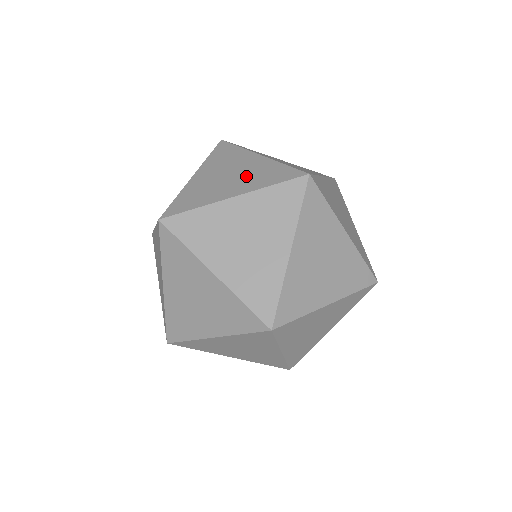
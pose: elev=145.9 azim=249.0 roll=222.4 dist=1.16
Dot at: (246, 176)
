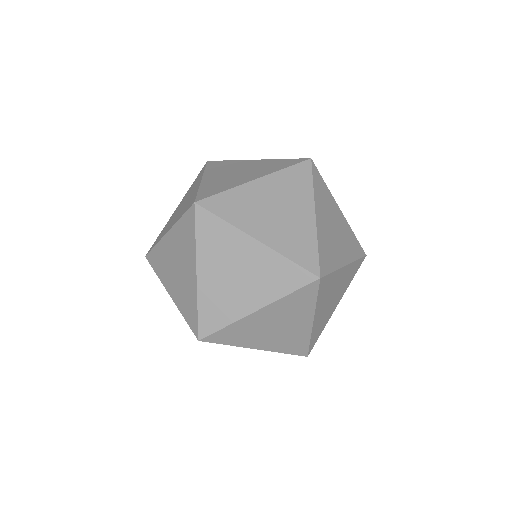
Dot at: (256, 279)
